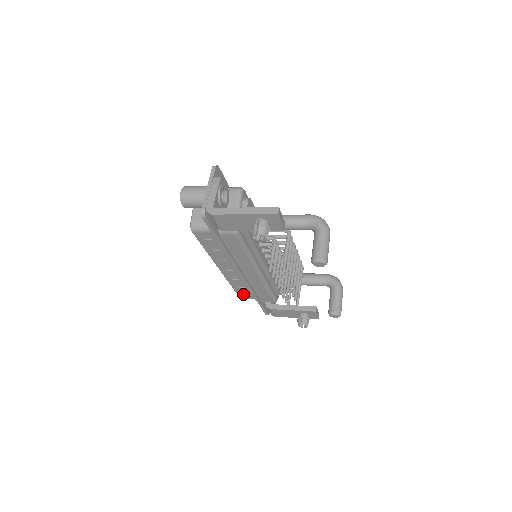
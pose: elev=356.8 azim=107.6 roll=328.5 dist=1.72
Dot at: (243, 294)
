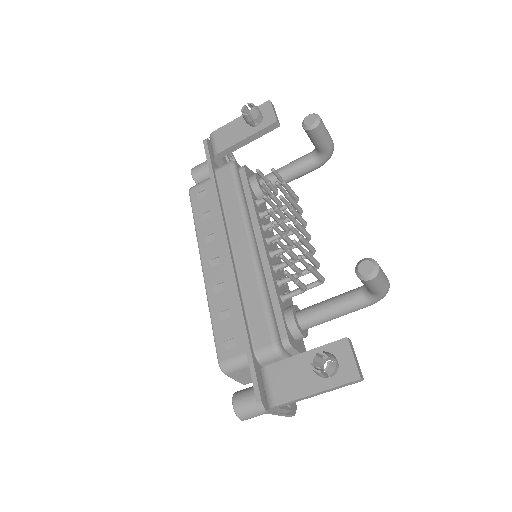
Dot at: (226, 347)
